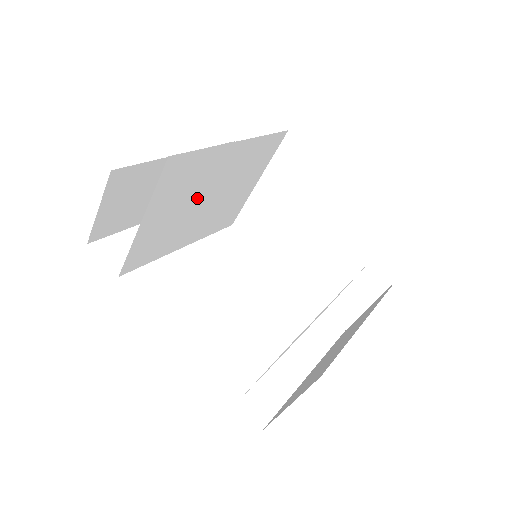
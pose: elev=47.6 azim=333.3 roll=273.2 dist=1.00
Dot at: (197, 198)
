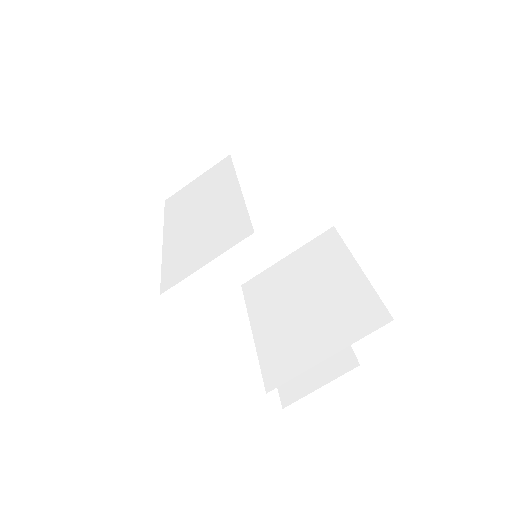
Dot at: (231, 203)
